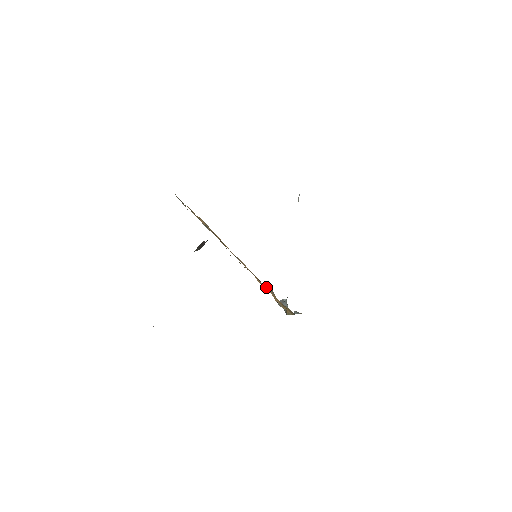
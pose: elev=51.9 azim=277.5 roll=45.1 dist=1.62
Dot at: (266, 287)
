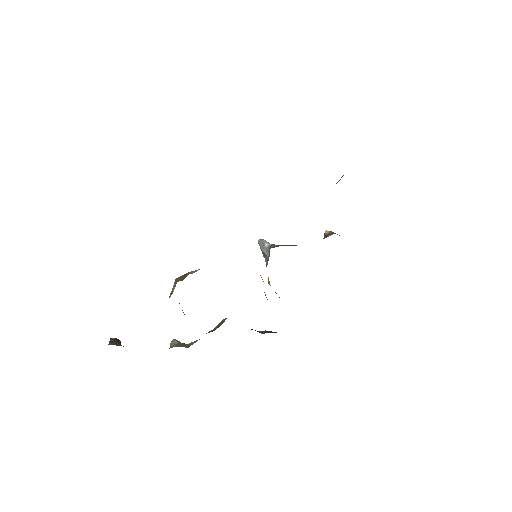
Dot at: occluded
